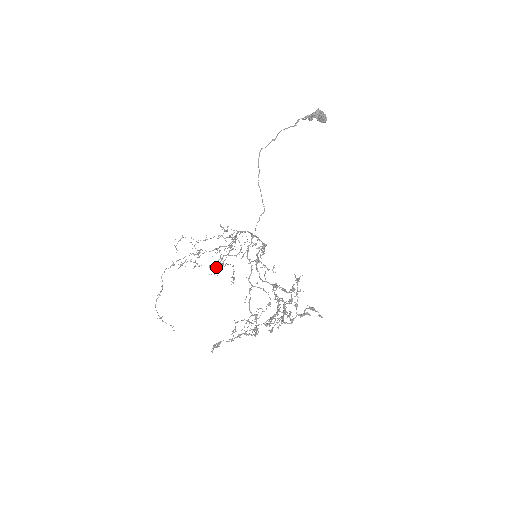
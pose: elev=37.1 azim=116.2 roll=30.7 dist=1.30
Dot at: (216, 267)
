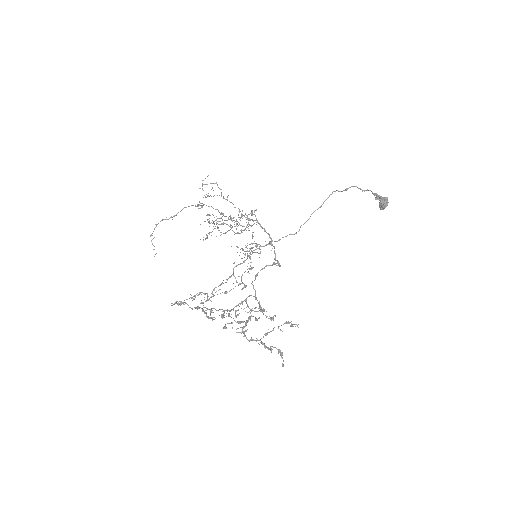
Dot at: (207, 220)
